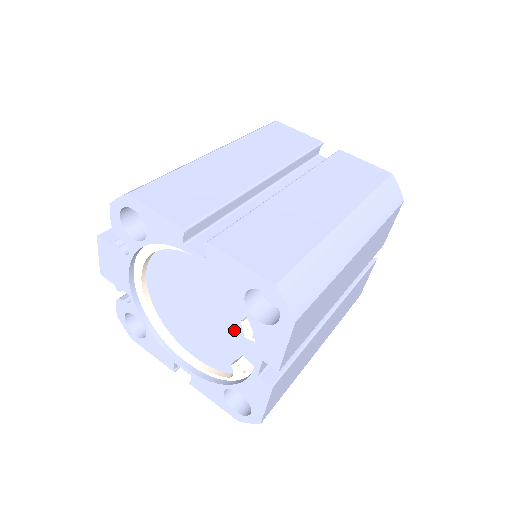
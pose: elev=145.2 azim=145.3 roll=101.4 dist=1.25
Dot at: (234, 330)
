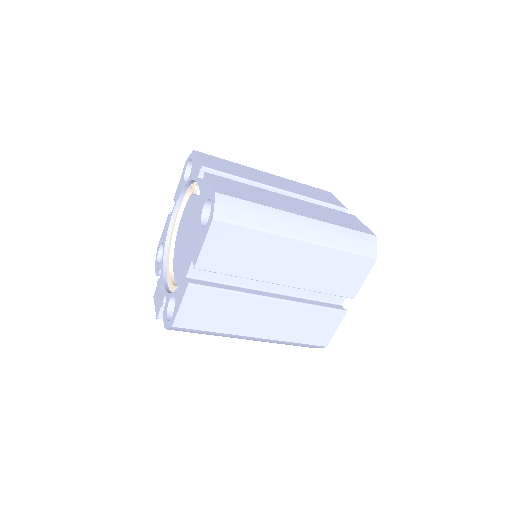
Dot at: (198, 208)
